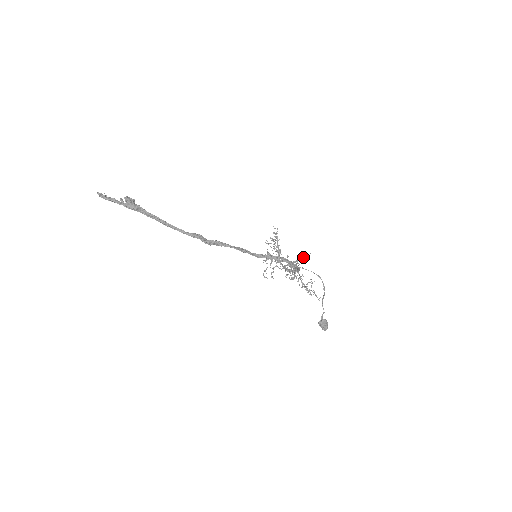
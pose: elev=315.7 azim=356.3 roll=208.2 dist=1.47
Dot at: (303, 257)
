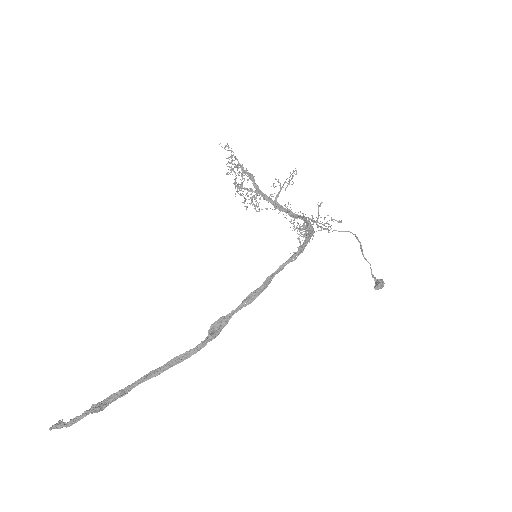
Dot at: (290, 176)
